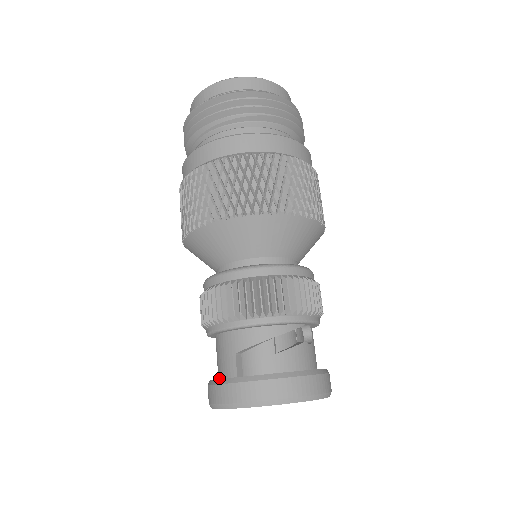
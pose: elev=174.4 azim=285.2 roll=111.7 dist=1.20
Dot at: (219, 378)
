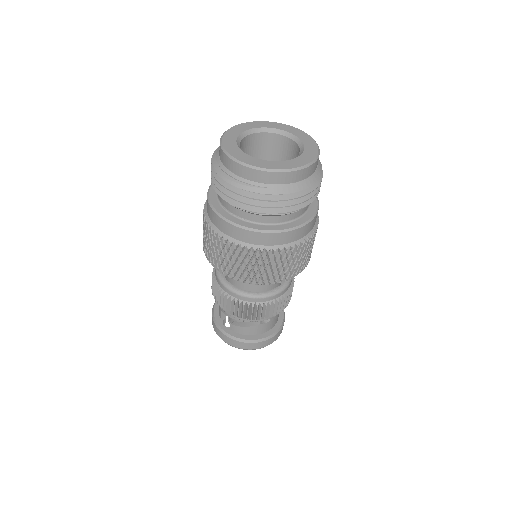
Dot at: occluded
